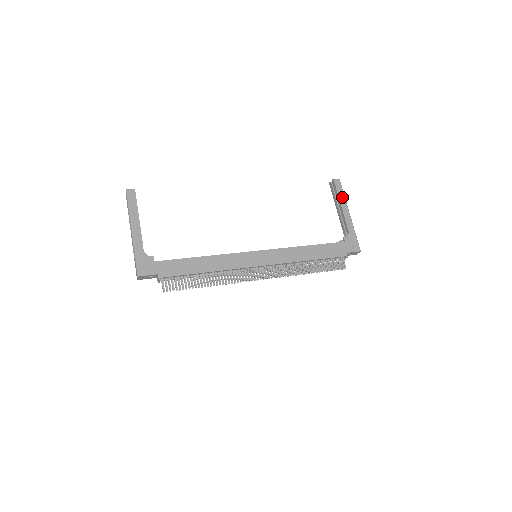
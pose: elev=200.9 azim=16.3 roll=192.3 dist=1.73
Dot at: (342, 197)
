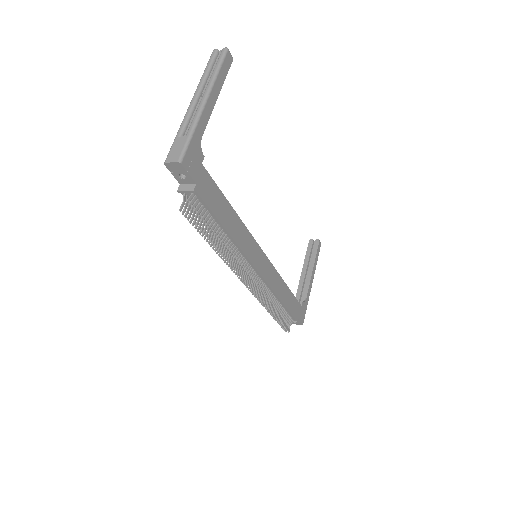
Dot at: (316, 262)
